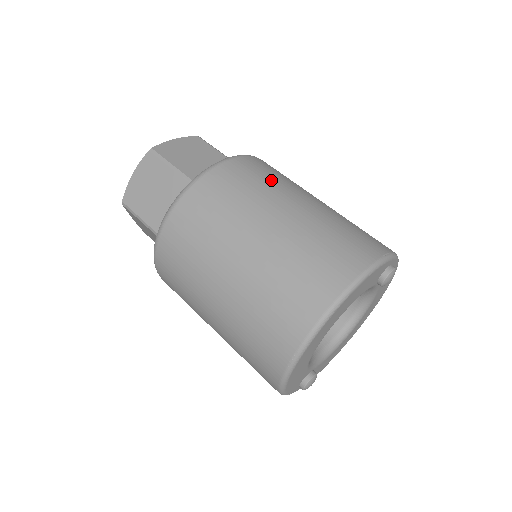
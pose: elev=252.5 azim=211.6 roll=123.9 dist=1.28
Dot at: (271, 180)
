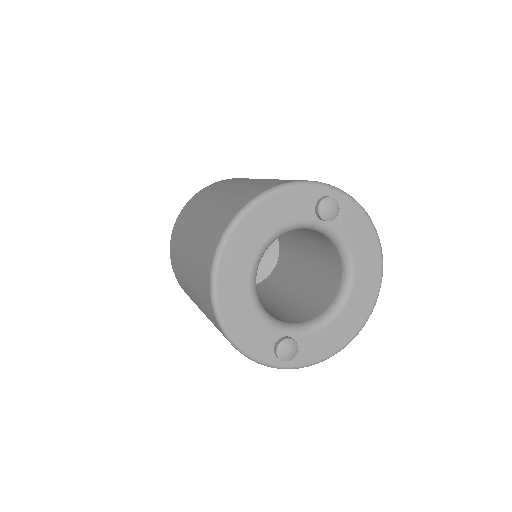
Dot at: (242, 179)
